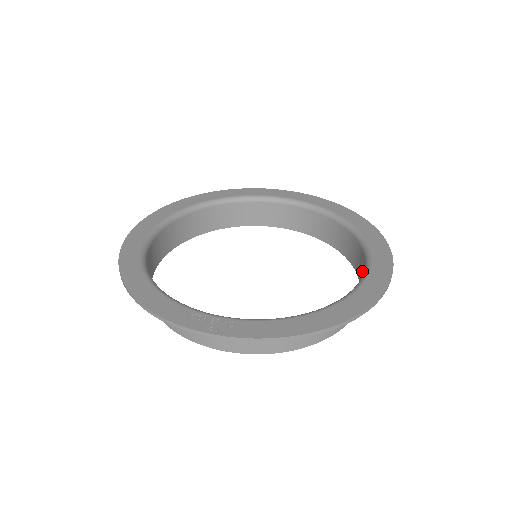
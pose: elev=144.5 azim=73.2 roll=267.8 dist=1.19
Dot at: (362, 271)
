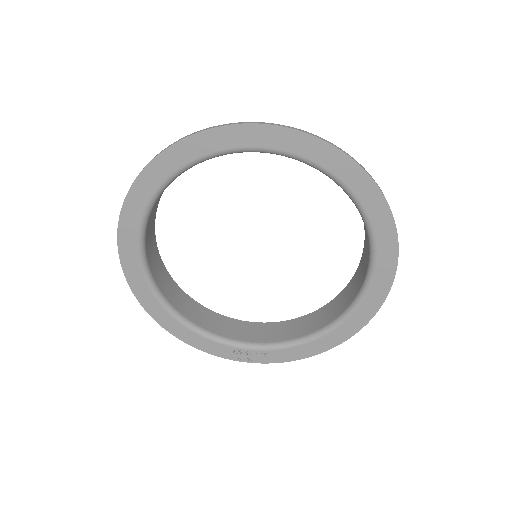
Dot at: (366, 249)
